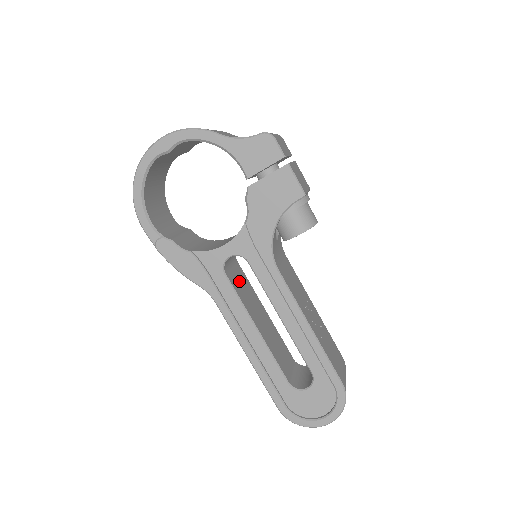
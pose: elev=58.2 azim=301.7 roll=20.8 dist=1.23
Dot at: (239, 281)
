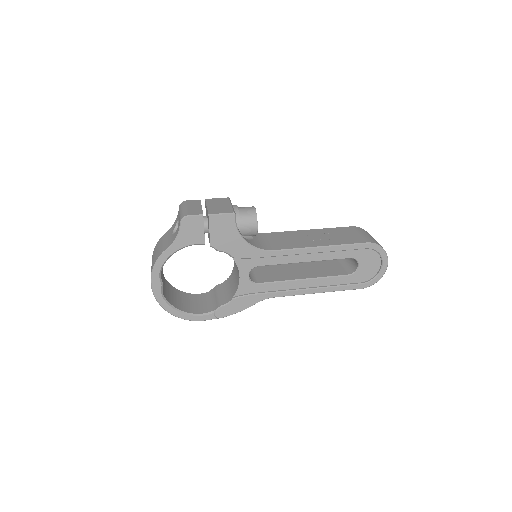
Dot at: (267, 274)
